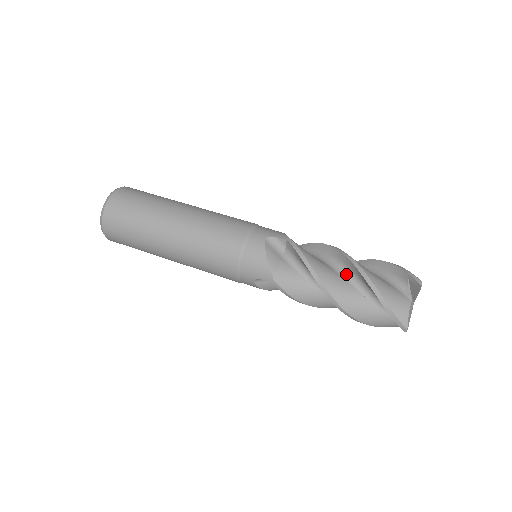
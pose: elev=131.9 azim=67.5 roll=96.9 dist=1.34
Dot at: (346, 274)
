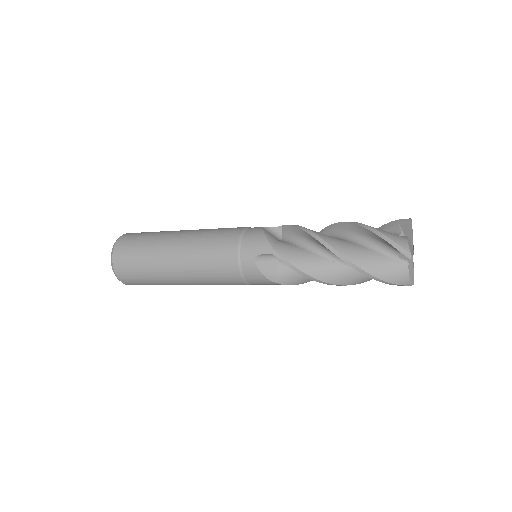
Dot at: (341, 237)
